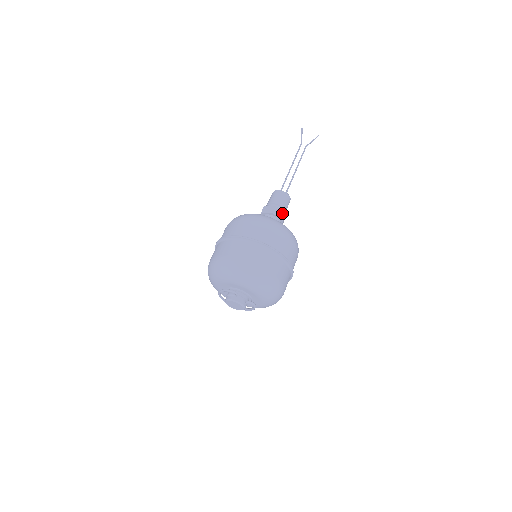
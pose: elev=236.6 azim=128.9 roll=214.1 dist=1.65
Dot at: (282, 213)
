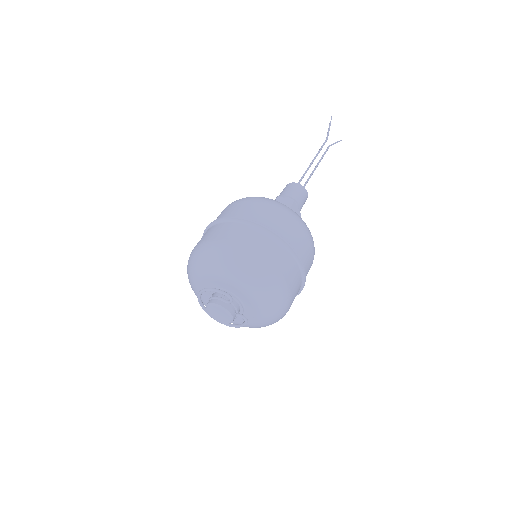
Dot at: (298, 213)
